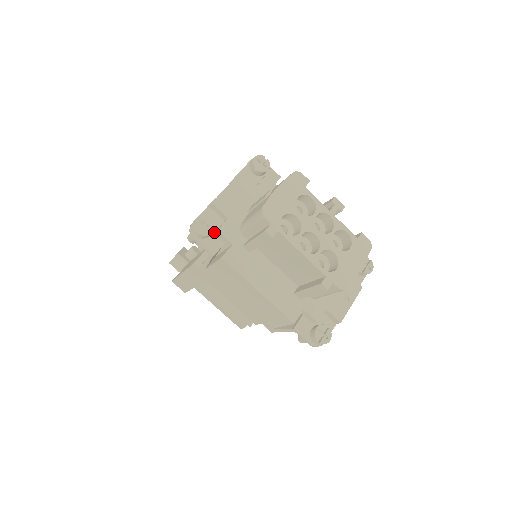
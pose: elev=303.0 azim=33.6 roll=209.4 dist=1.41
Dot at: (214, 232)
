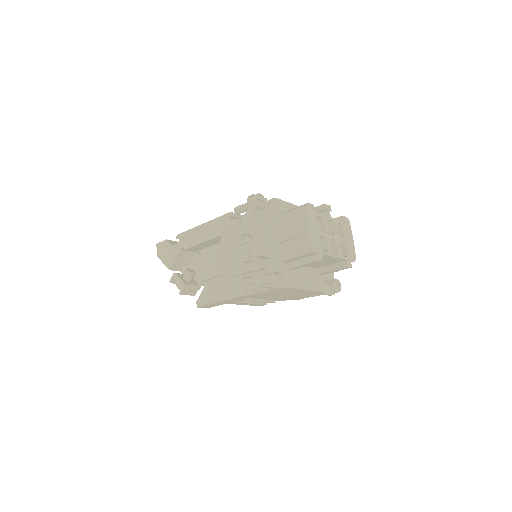
Dot at: occluded
